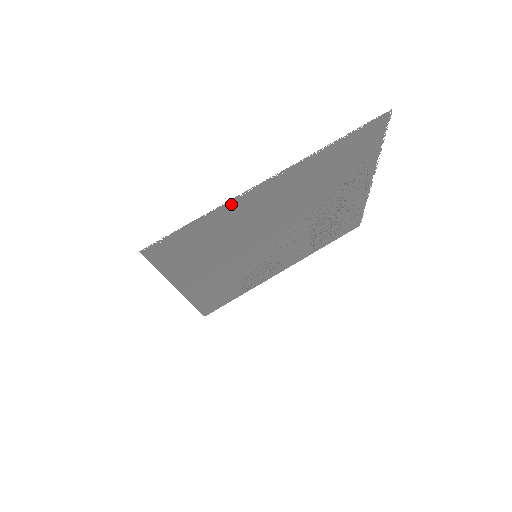
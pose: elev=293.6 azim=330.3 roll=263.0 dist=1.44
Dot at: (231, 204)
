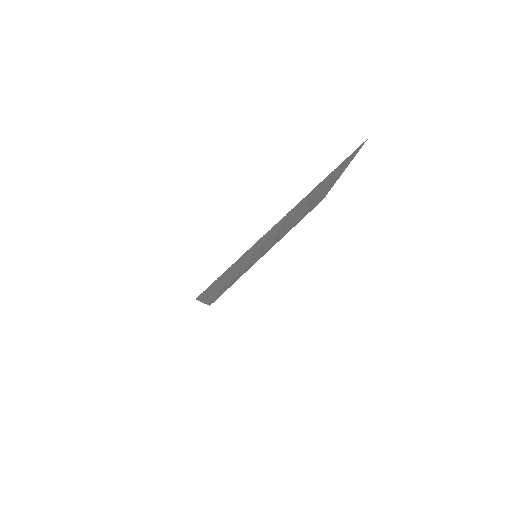
Dot at: (256, 242)
